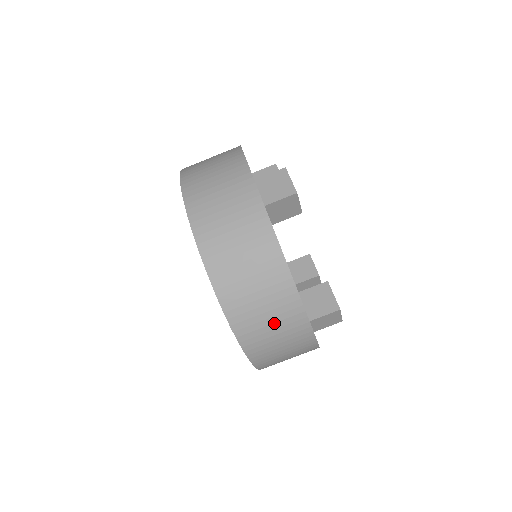
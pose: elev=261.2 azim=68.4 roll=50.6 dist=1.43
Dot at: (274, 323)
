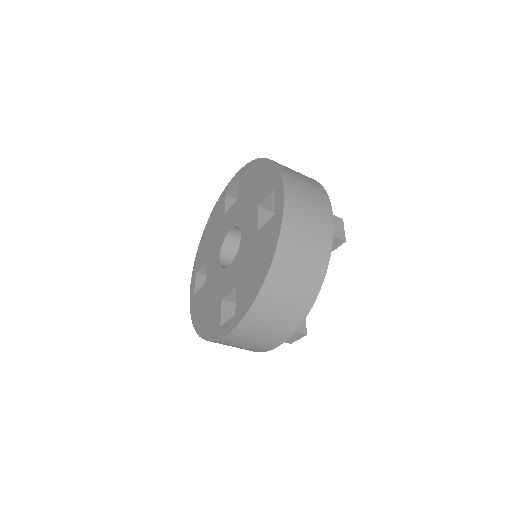
Dot at: (281, 314)
